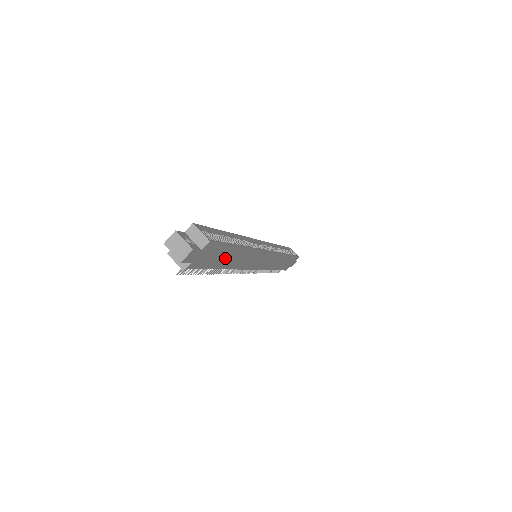
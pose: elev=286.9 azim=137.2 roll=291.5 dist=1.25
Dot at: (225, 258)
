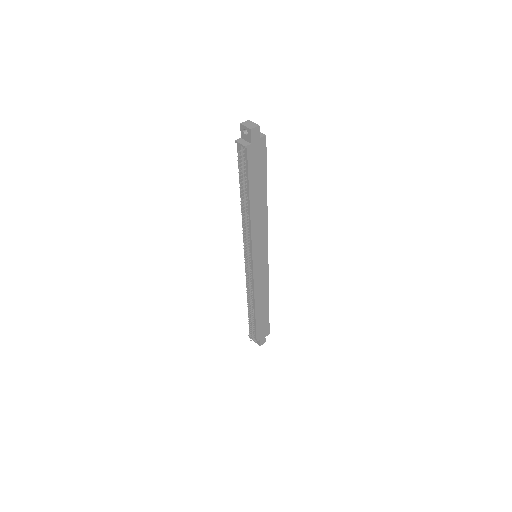
Dot at: (257, 187)
